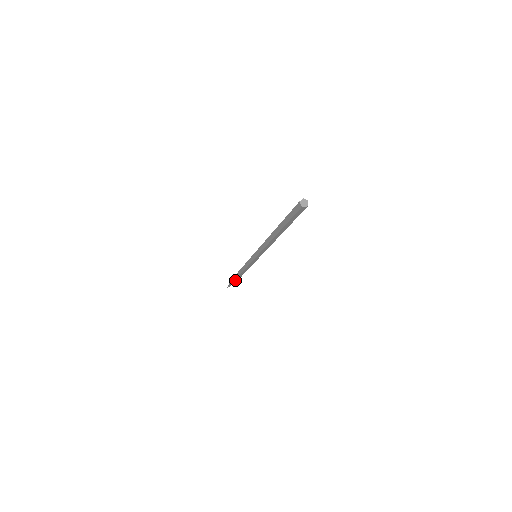
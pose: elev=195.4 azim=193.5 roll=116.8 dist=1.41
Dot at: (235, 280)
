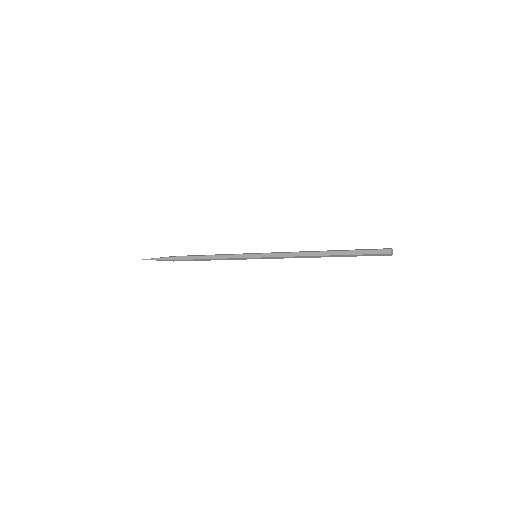
Dot at: (180, 260)
